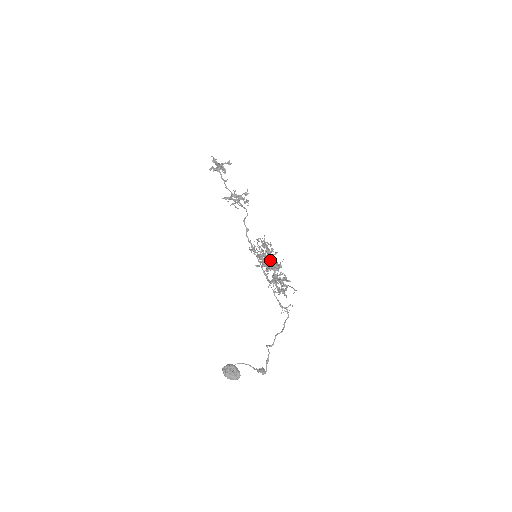
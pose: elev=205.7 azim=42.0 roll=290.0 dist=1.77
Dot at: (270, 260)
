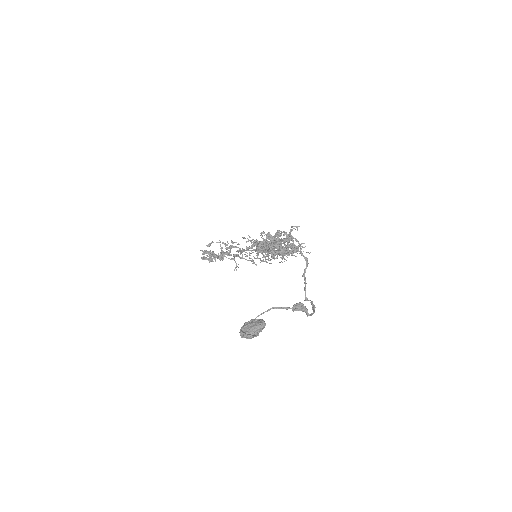
Dot at: occluded
